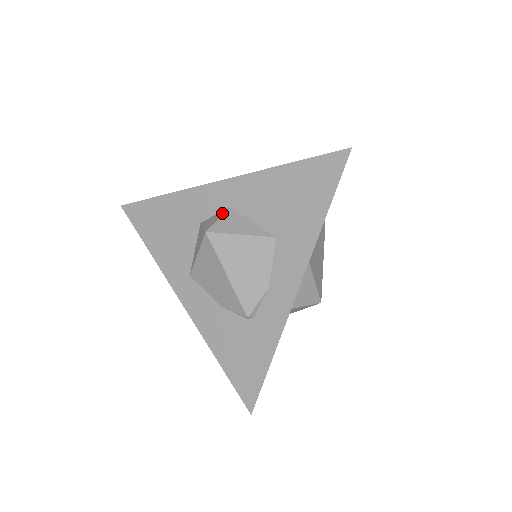
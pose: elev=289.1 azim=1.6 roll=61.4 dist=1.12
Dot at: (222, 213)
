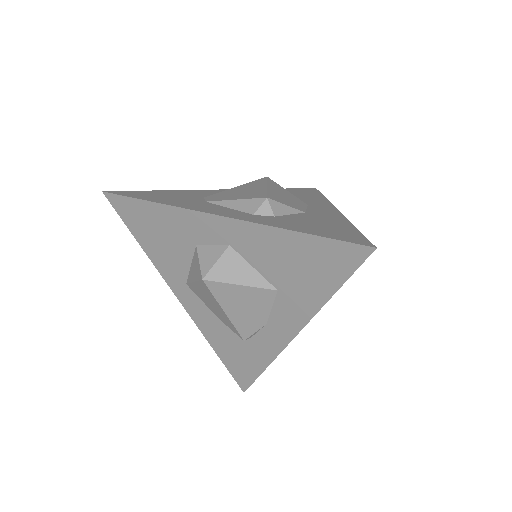
Dot at: (220, 251)
